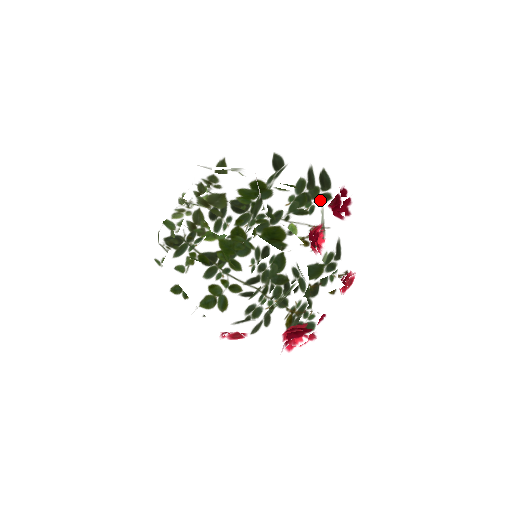
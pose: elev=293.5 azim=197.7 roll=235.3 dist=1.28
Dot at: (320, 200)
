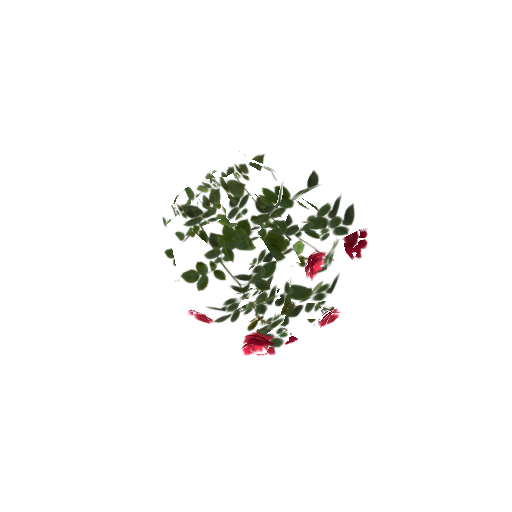
Dot at: (333, 230)
